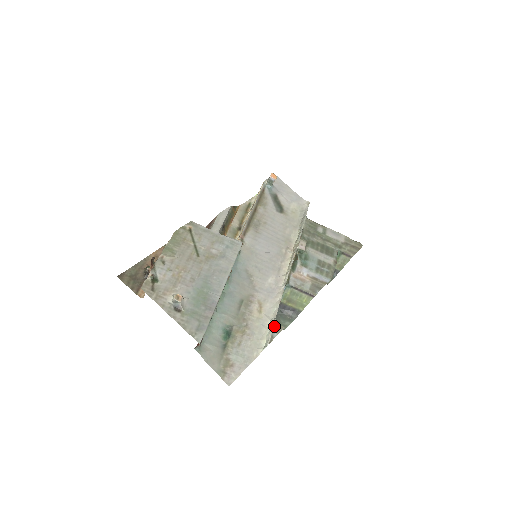
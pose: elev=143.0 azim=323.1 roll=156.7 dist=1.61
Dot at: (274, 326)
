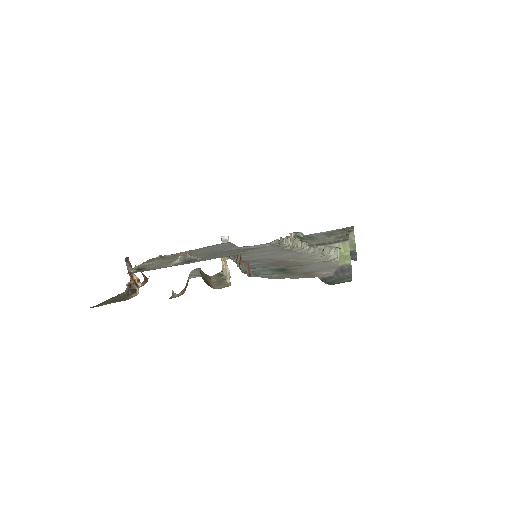
Dot at: (329, 247)
